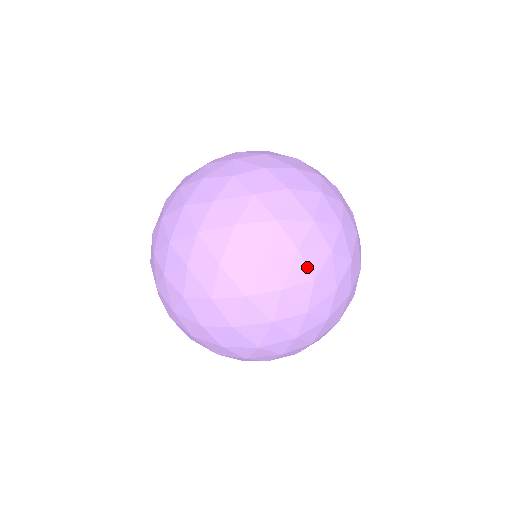
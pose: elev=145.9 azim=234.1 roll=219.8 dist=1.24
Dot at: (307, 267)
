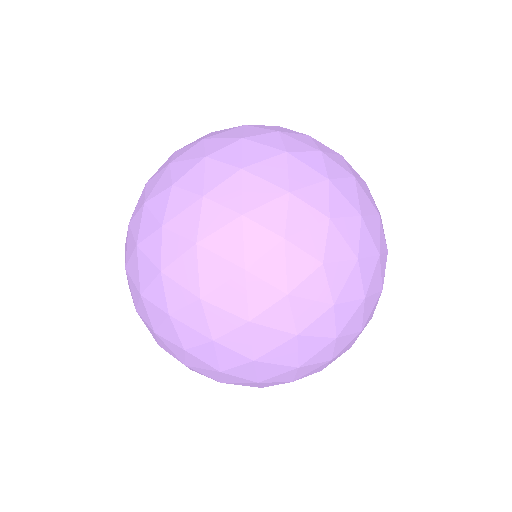
Dot at: occluded
